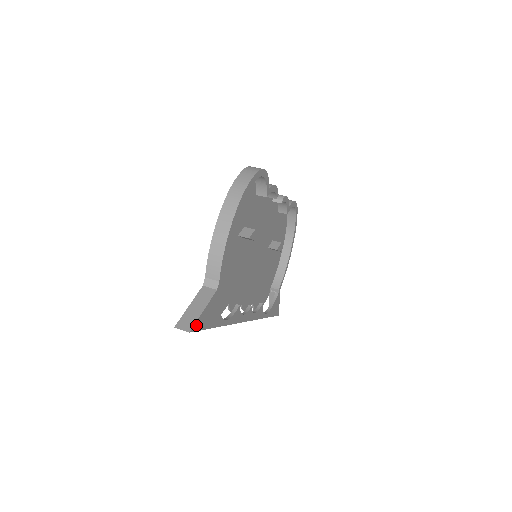
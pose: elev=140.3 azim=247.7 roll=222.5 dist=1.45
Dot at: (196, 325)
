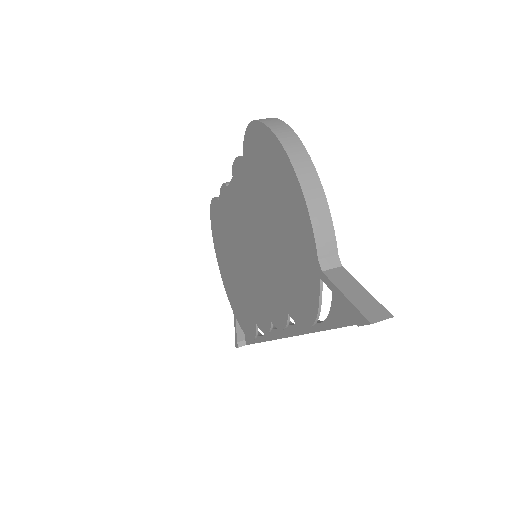
Dot at: (379, 309)
